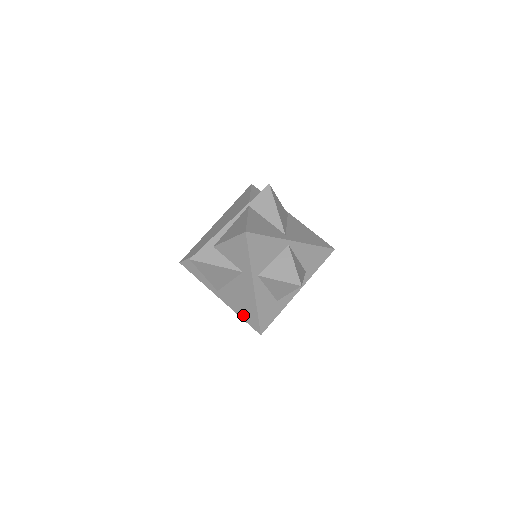
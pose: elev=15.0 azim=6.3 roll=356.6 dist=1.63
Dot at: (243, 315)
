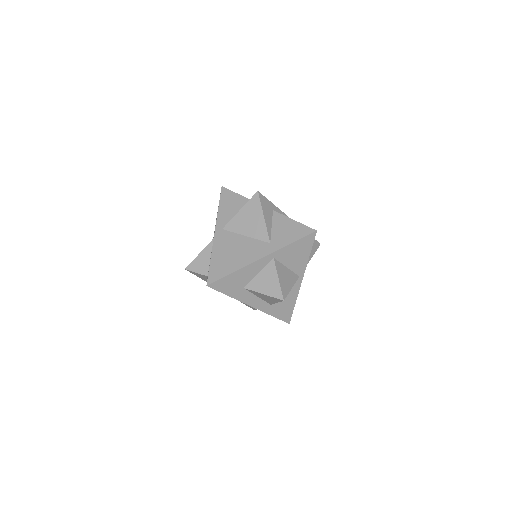
Dot at: (216, 261)
